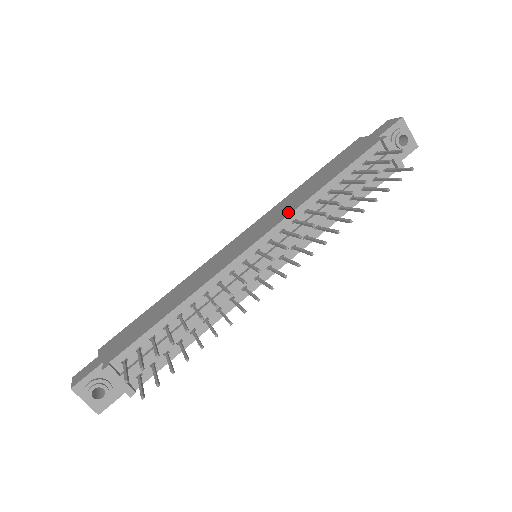
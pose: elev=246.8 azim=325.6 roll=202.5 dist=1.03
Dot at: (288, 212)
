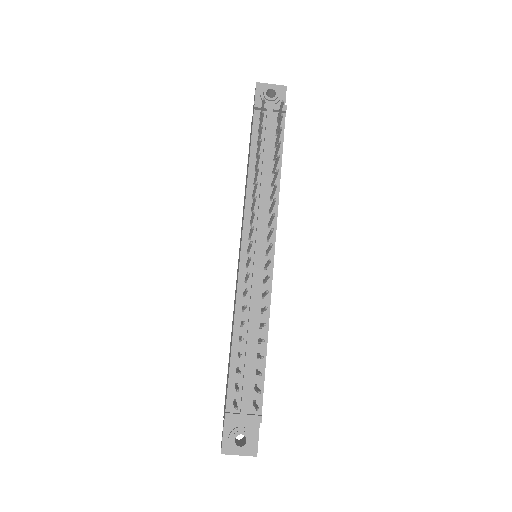
Dot at: (244, 209)
